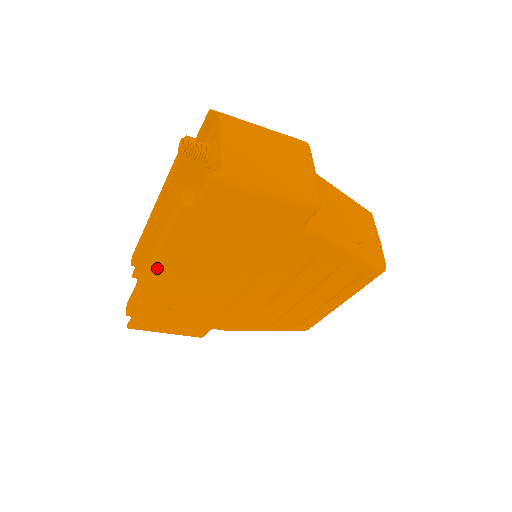
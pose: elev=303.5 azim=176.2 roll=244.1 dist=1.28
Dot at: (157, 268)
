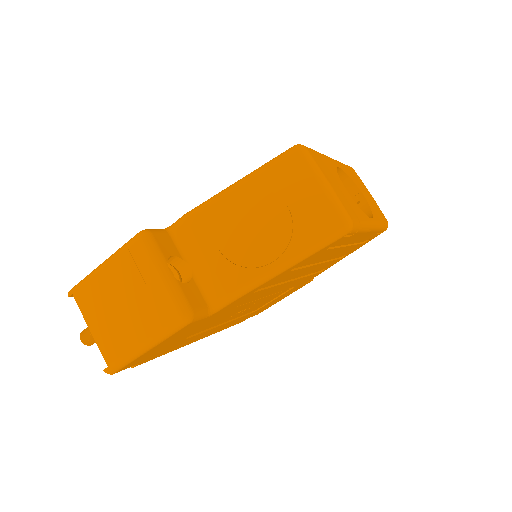
Dot at: occluded
